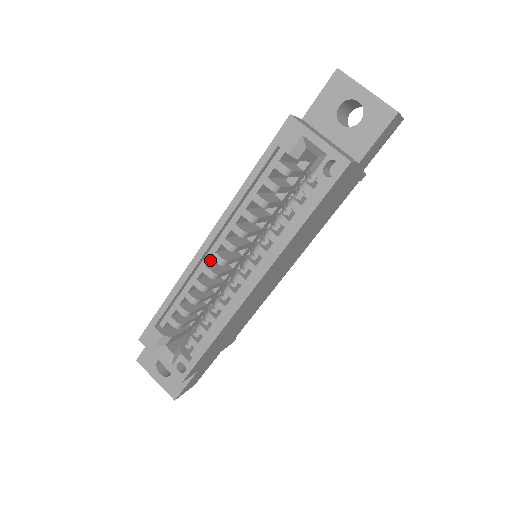
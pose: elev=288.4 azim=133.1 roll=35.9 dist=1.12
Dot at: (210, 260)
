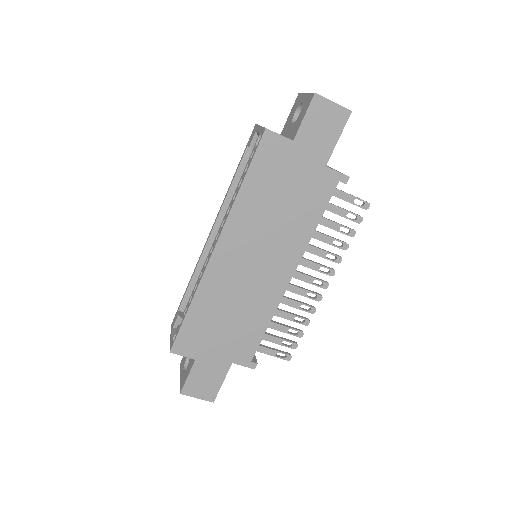
Dot at: occluded
